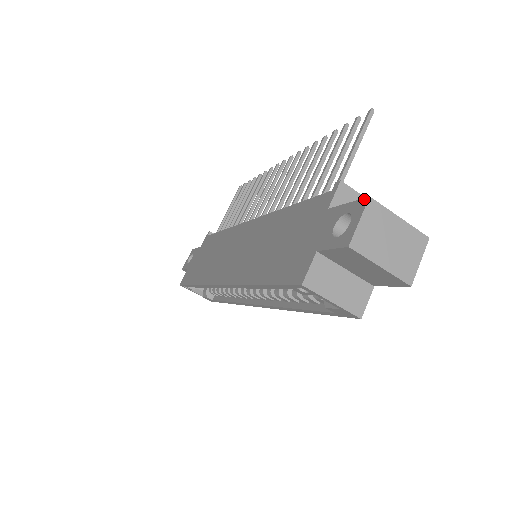
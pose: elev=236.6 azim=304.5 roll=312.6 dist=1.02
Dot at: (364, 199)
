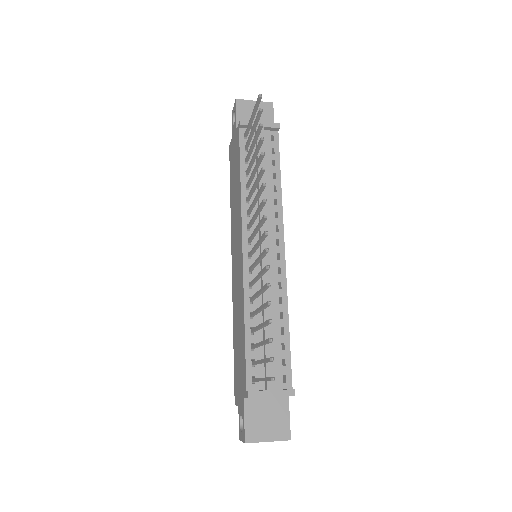
Dot at: (244, 439)
